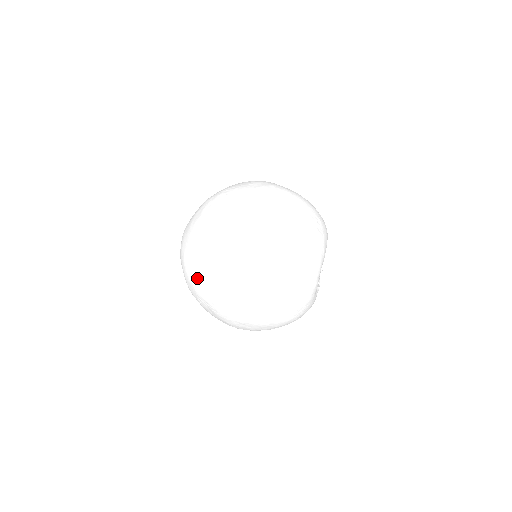
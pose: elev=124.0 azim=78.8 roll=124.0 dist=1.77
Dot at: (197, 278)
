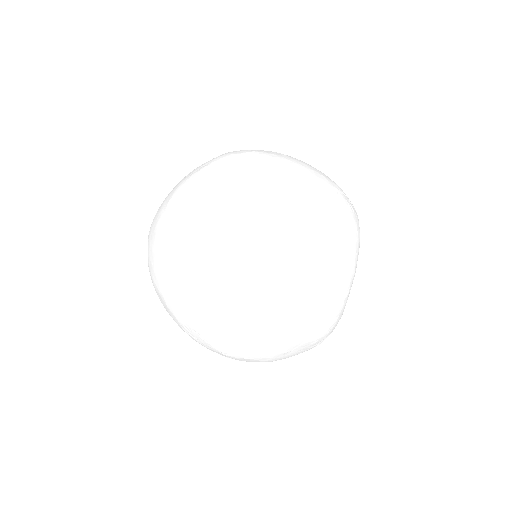
Dot at: (173, 316)
